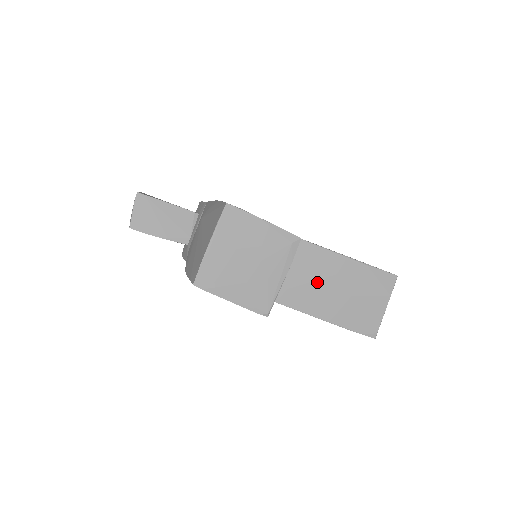
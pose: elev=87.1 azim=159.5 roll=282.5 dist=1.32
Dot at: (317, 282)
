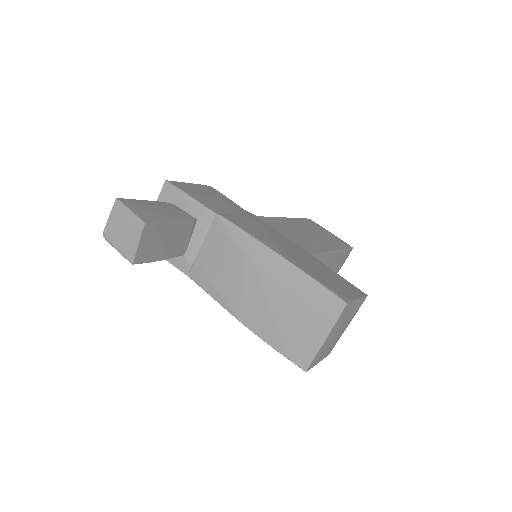
Dot at: occluded
